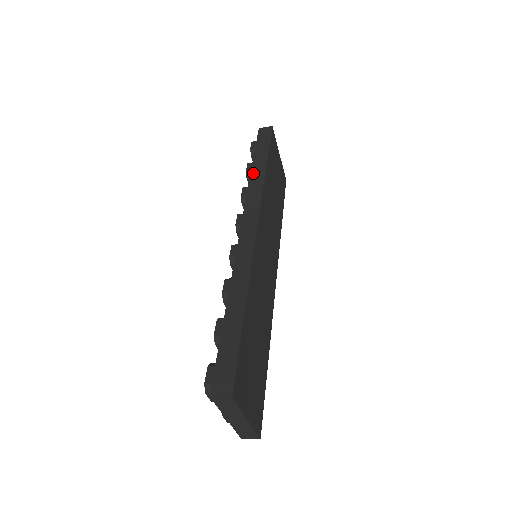
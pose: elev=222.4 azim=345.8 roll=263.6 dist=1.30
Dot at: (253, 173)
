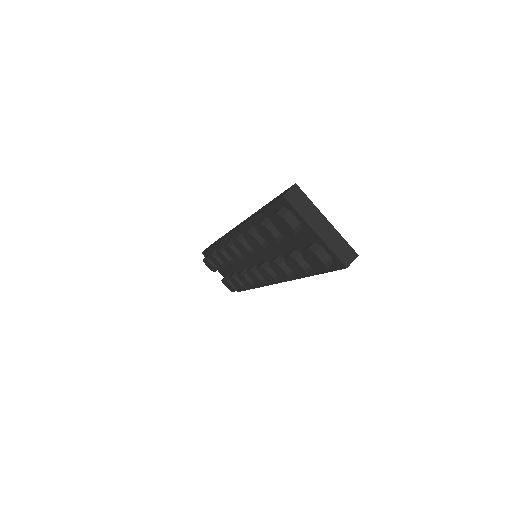
Dot at: occluded
